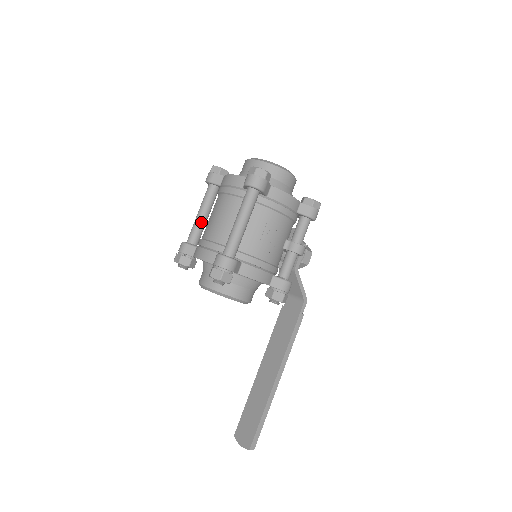
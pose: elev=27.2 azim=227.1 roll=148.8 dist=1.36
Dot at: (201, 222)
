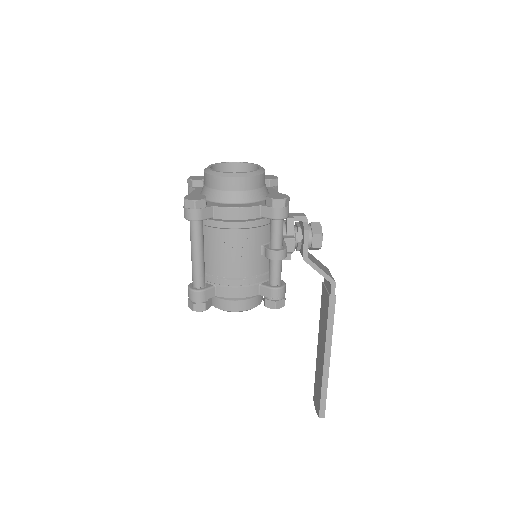
Dot at: occluded
